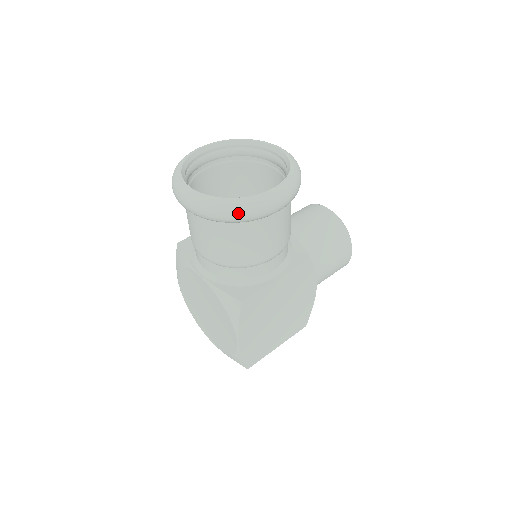
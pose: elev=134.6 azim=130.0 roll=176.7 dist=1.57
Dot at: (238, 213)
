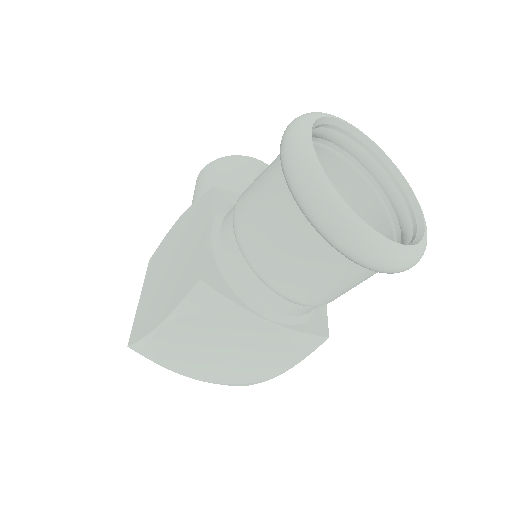
Dot at: occluded
